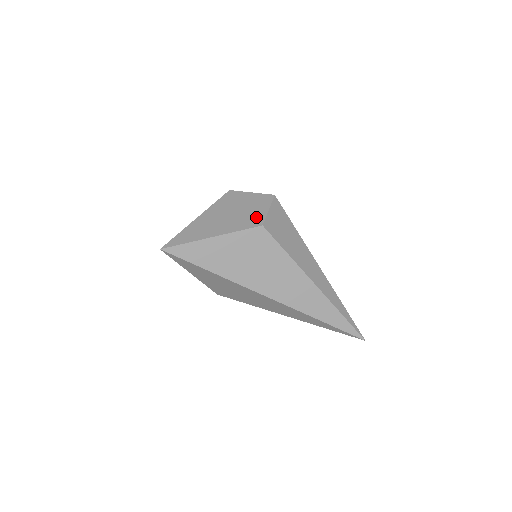
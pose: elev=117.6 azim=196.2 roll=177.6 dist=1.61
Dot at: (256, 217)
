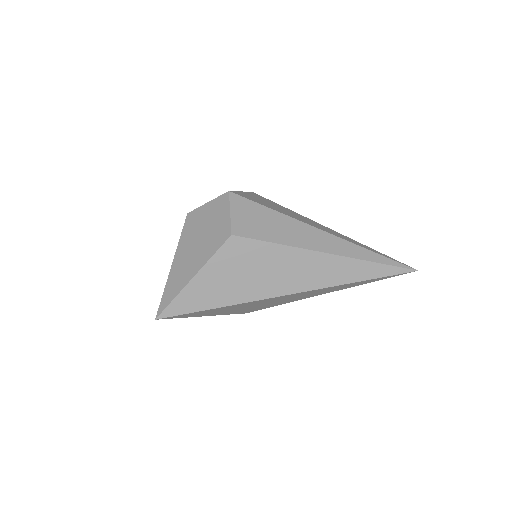
Dot at: (222, 229)
